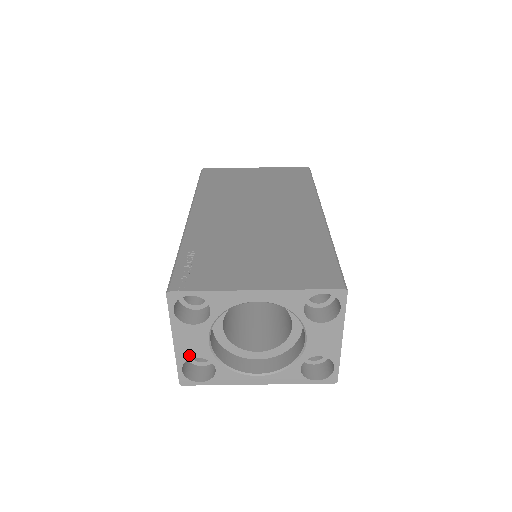
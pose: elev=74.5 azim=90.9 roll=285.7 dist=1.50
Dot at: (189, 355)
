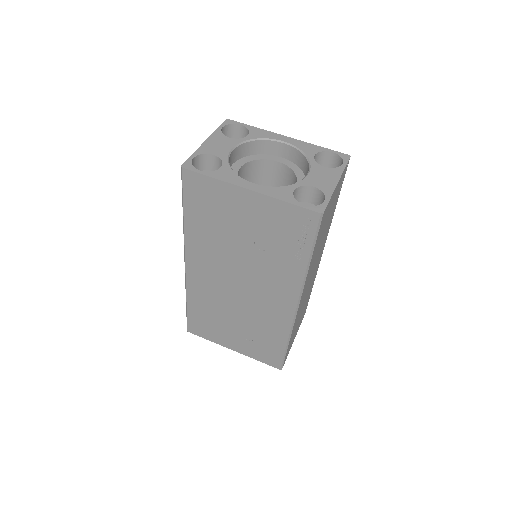
Dot at: (209, 152)
